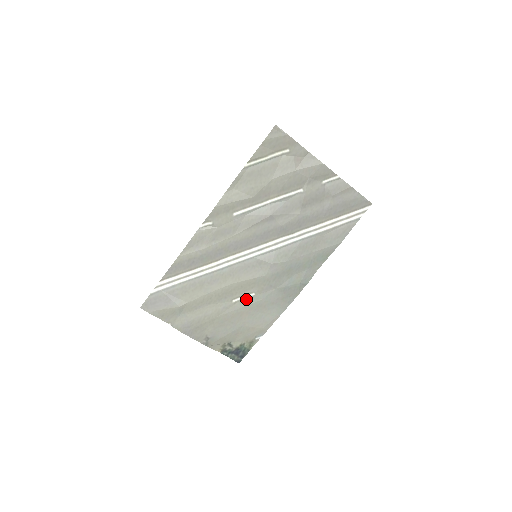
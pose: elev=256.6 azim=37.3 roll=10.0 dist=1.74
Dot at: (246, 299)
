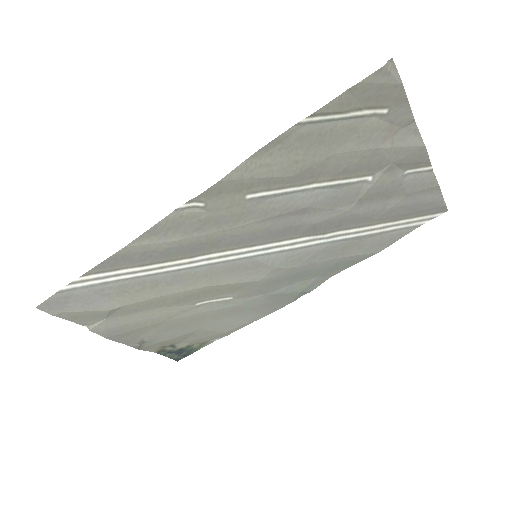
Dot at: (217, 302)
